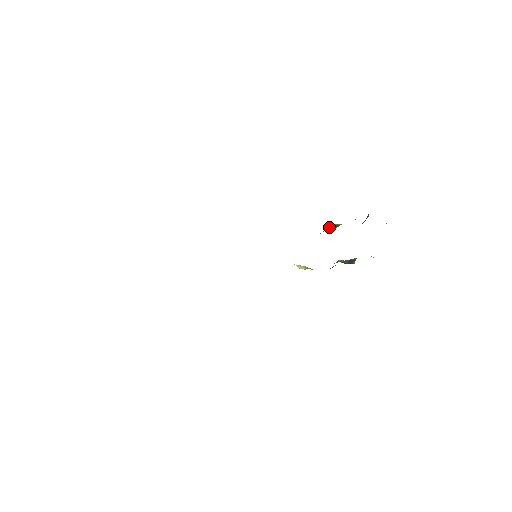
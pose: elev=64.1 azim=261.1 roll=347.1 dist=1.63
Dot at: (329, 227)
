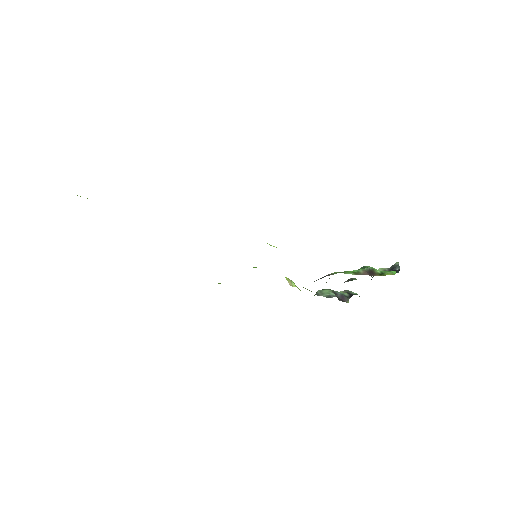
Dot at: (365, 268)
